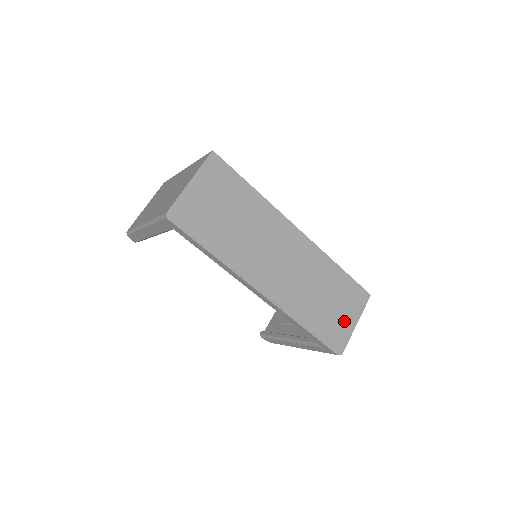
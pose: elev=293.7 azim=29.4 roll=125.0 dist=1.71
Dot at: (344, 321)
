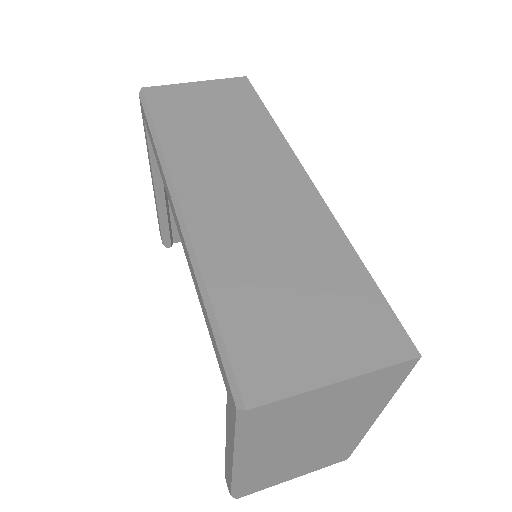
Dot at: (305, 349)
